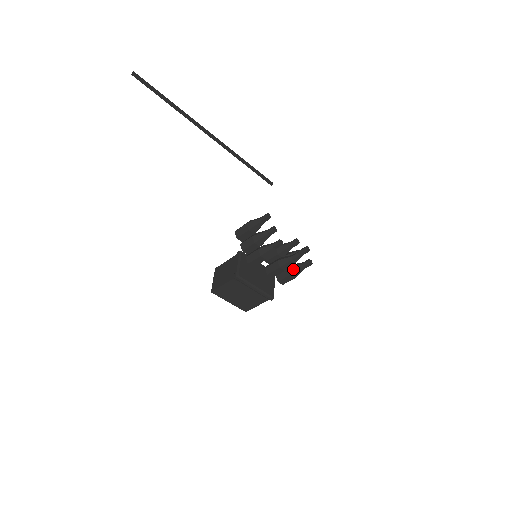
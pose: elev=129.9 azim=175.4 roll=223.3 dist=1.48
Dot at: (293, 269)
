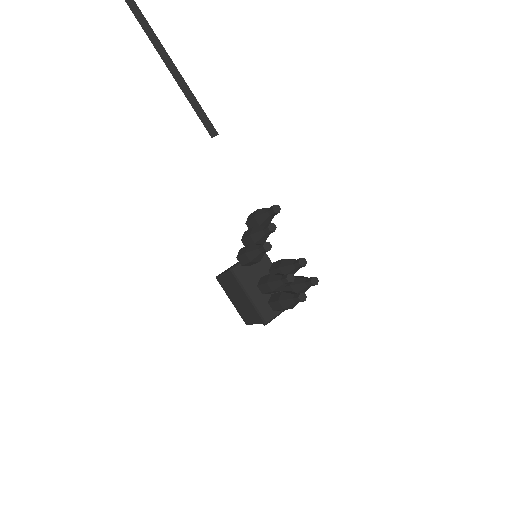
Dot at: (284, 295)
